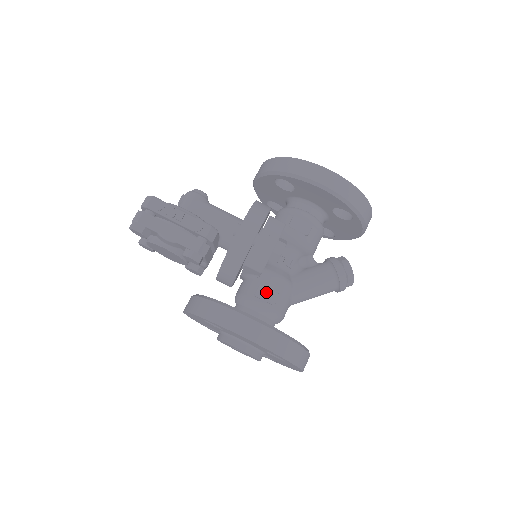
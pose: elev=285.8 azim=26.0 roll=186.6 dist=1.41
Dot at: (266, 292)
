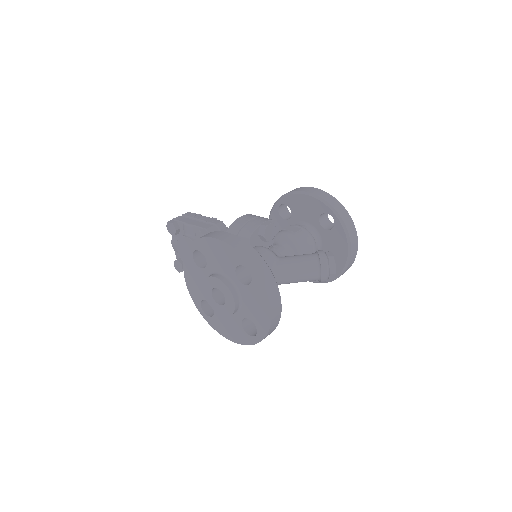
Dot at: occluded
